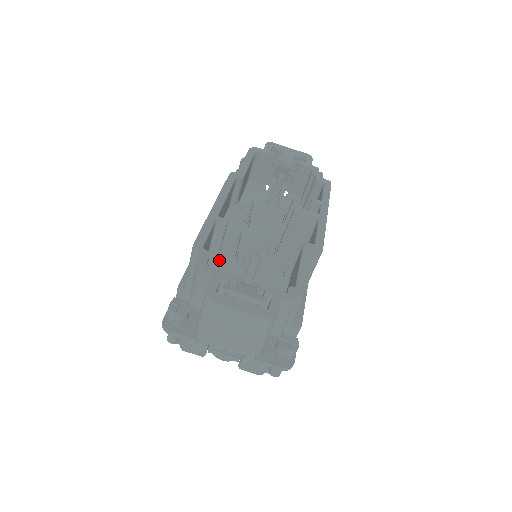
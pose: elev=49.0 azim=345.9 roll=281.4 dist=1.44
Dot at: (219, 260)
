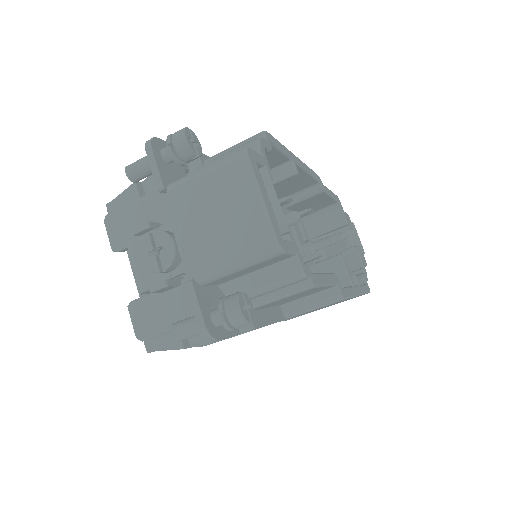
Dot at: occluded
